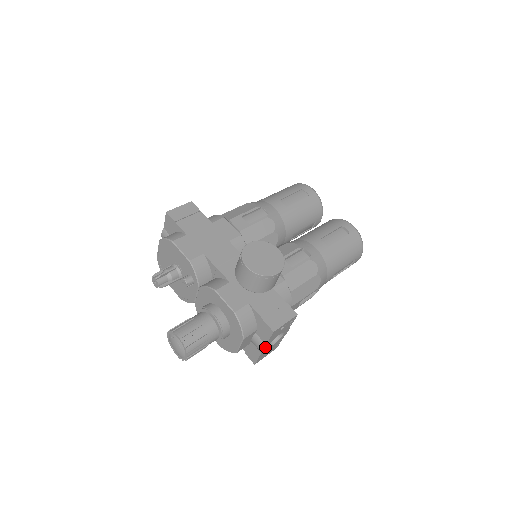
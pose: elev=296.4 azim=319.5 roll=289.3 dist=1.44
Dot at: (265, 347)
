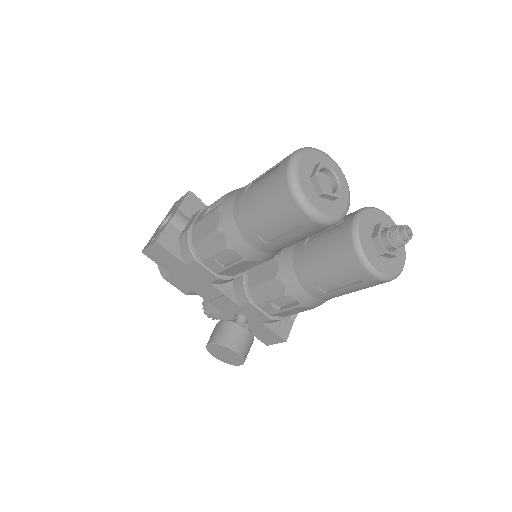
Dot at: occluded
